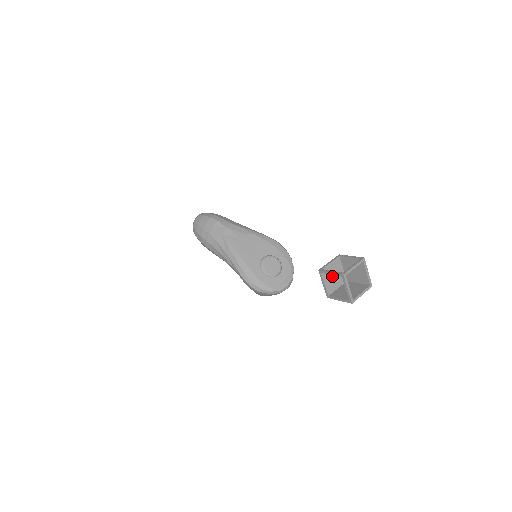
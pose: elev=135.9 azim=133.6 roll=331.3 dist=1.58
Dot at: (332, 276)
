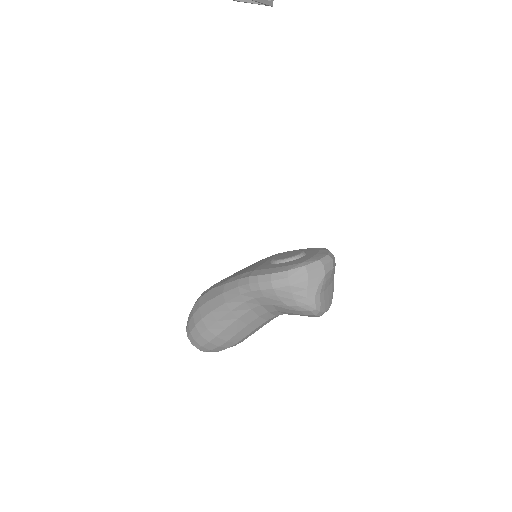
Dot at: out of frame
